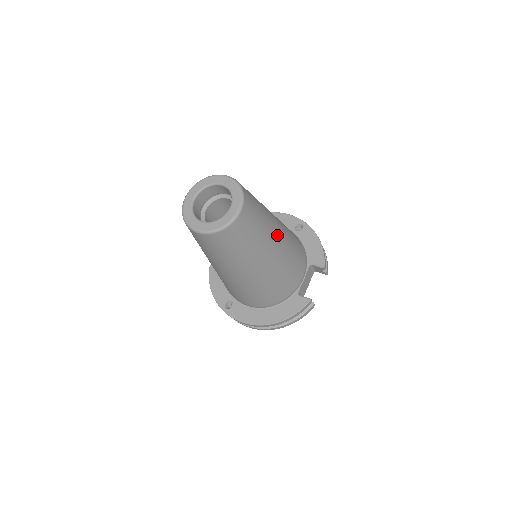
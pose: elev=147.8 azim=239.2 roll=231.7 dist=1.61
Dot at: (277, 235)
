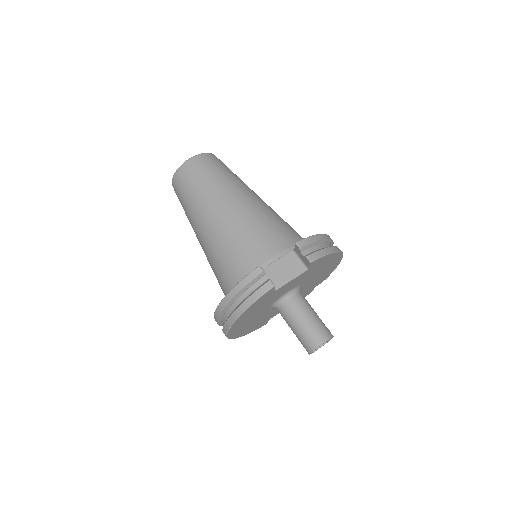
Dot at: (238, 196)
